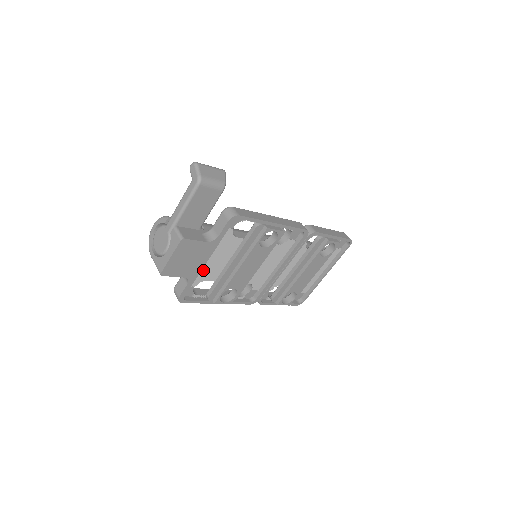
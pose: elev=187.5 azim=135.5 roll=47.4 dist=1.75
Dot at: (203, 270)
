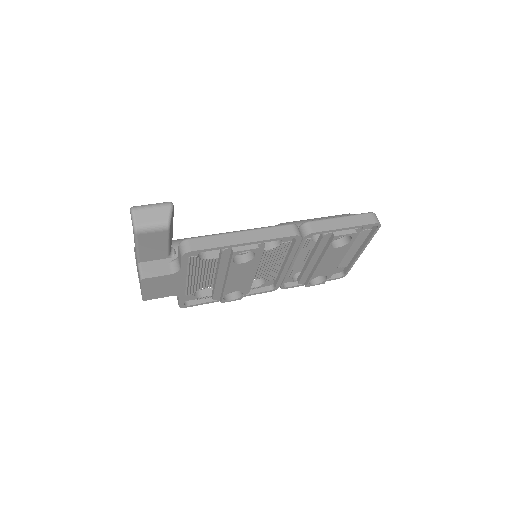
Dot at: (192, 284)
